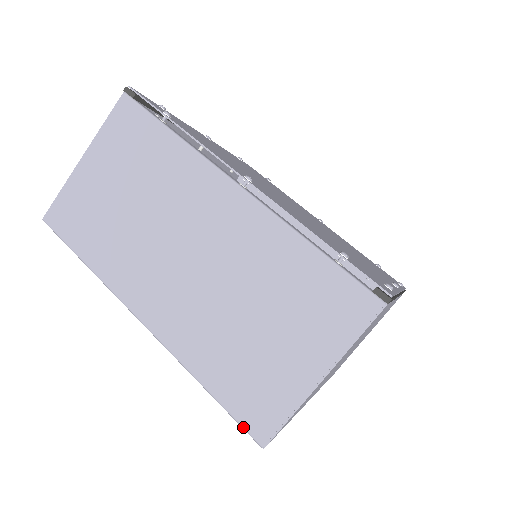
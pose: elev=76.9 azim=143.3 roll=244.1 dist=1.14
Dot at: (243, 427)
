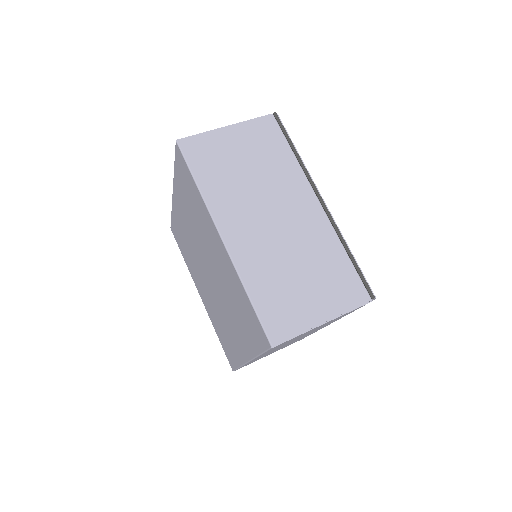
Dot at: (176, 149)
